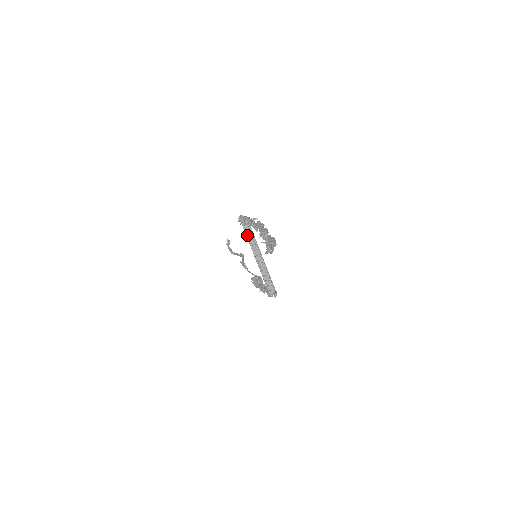
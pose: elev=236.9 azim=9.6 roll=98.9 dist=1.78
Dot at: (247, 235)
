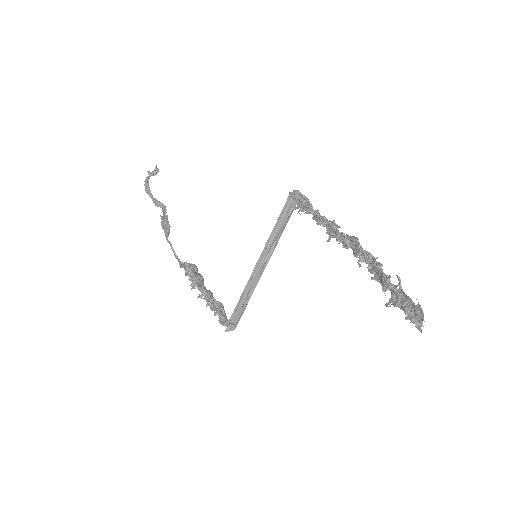
Dot at: (278, 221)
